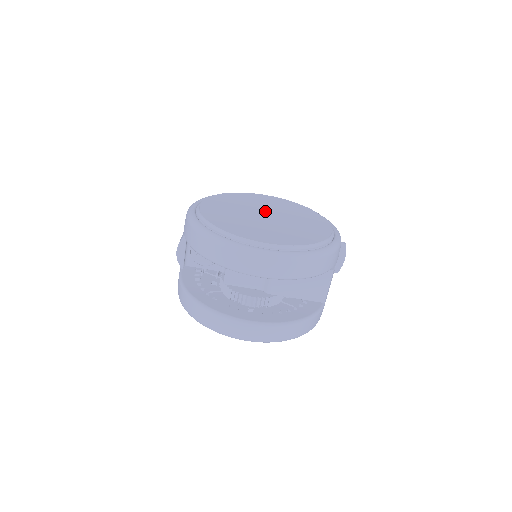
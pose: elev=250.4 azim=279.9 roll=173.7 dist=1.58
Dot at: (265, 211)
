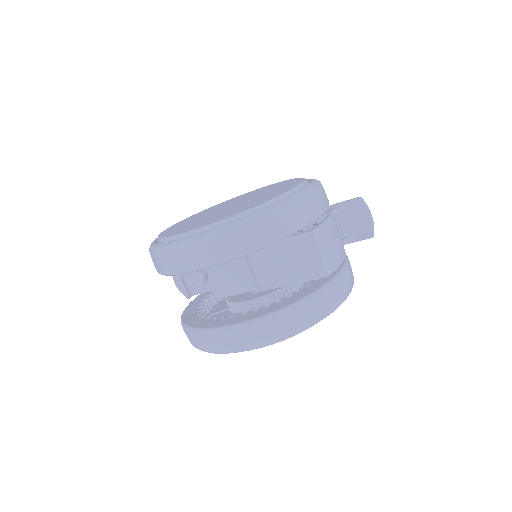
Dot at: (235, 203)
